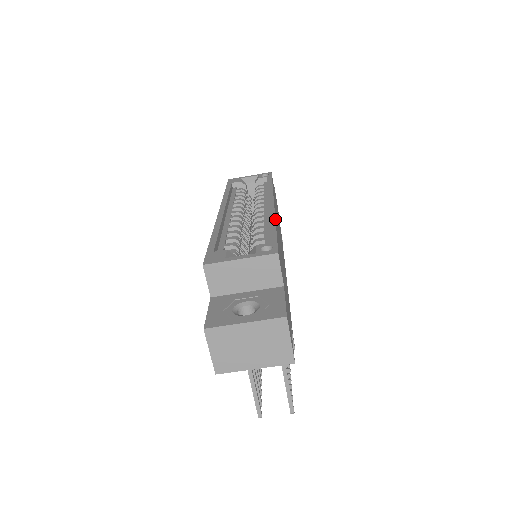
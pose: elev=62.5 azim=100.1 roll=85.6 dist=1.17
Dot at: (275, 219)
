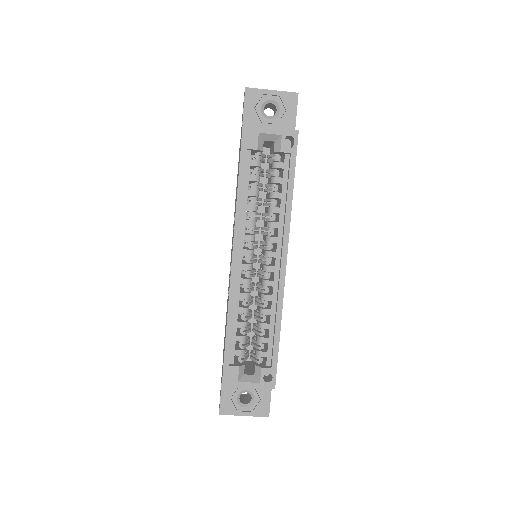
Dot at: (281, 318)
